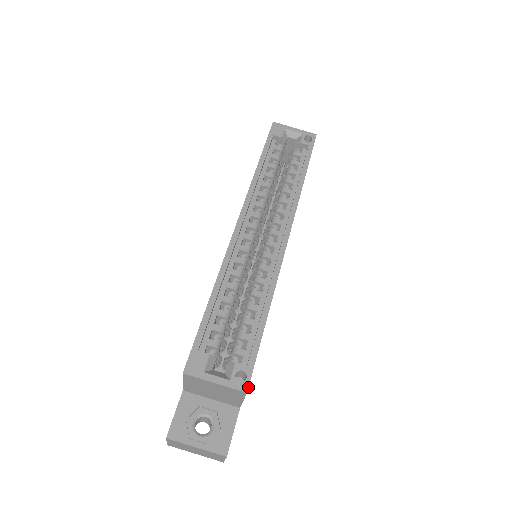
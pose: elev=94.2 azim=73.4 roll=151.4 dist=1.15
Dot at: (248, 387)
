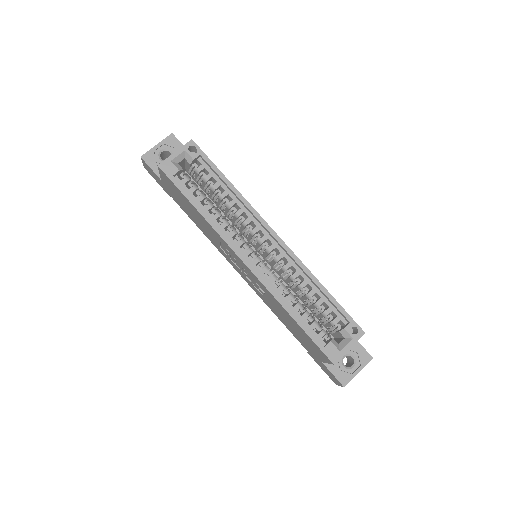
Dot at: occluded
